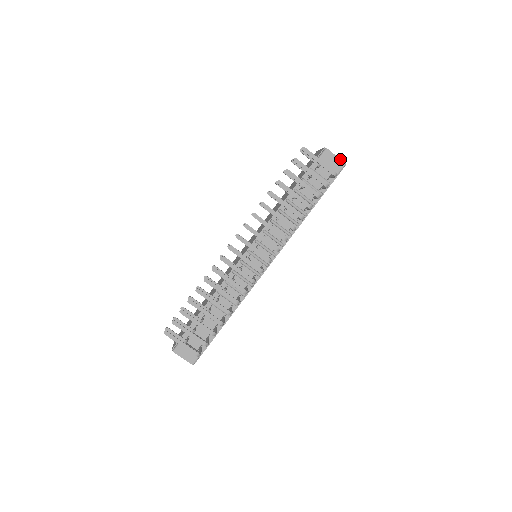
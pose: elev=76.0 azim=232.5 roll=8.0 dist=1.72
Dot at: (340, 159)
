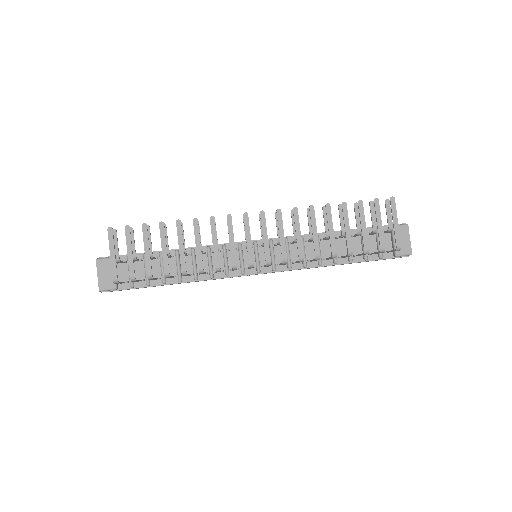
Dot at: occluded
